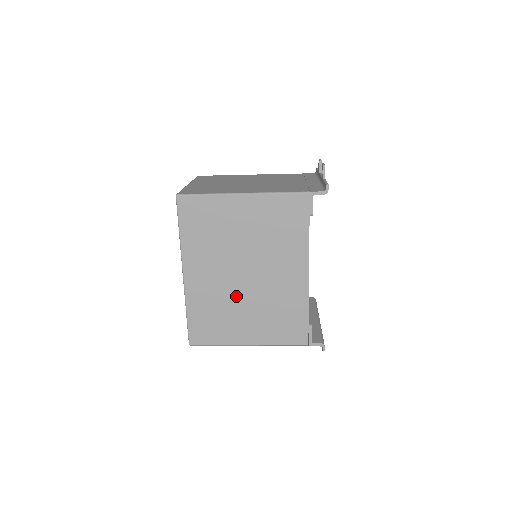
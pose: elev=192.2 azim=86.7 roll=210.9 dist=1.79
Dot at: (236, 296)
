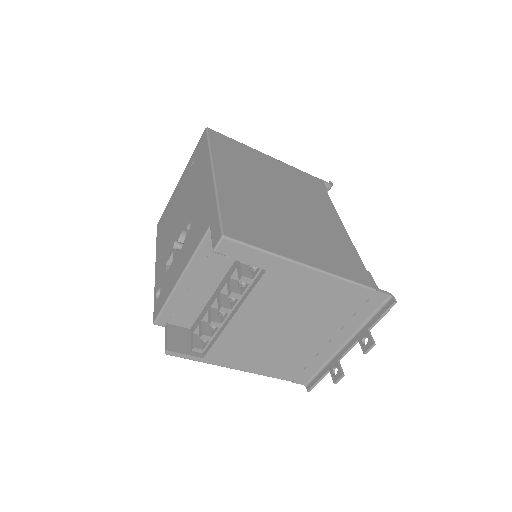
Dot at: (278, 212)
